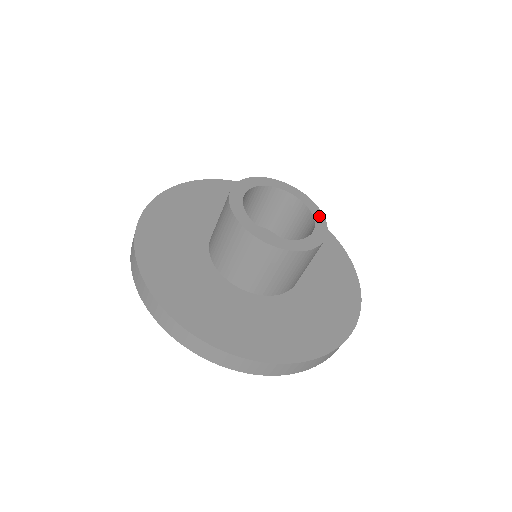
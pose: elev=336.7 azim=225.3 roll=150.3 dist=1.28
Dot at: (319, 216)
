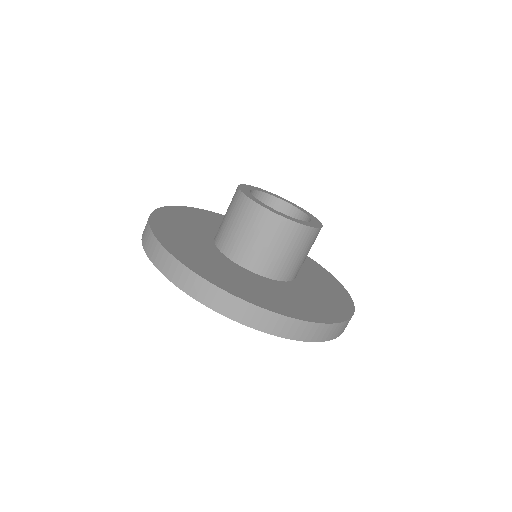
Dot at: (317, 222)
